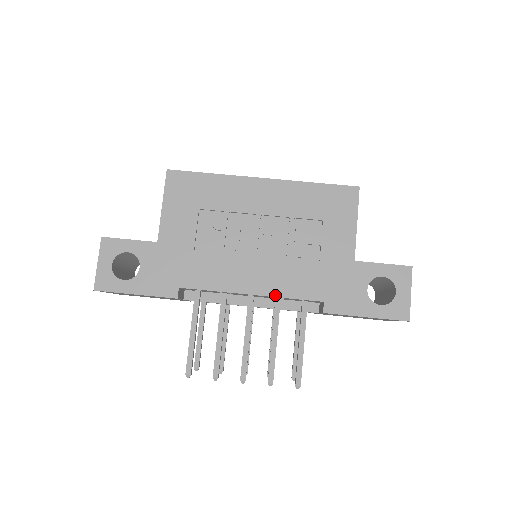
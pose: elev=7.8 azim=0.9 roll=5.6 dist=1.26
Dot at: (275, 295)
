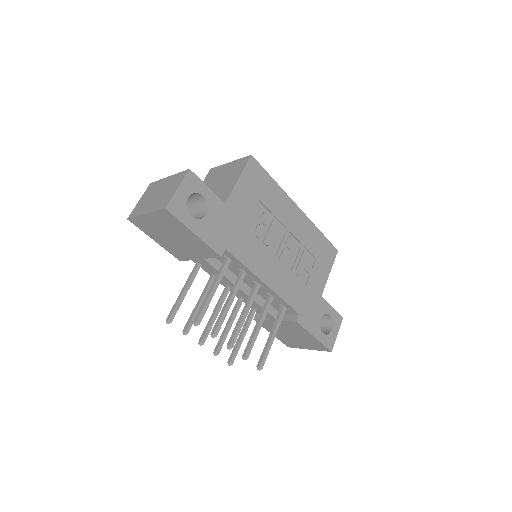
Dot at: (278, 293)
